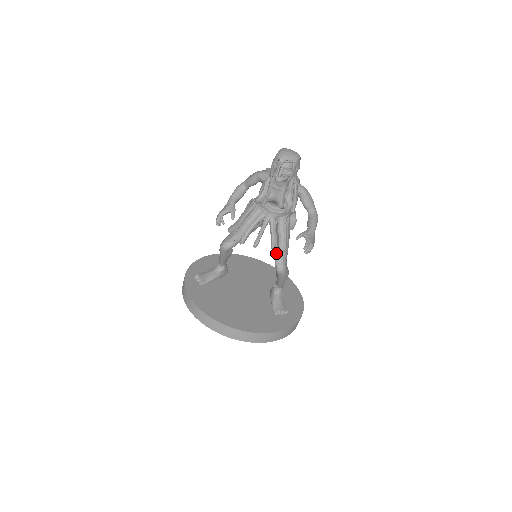
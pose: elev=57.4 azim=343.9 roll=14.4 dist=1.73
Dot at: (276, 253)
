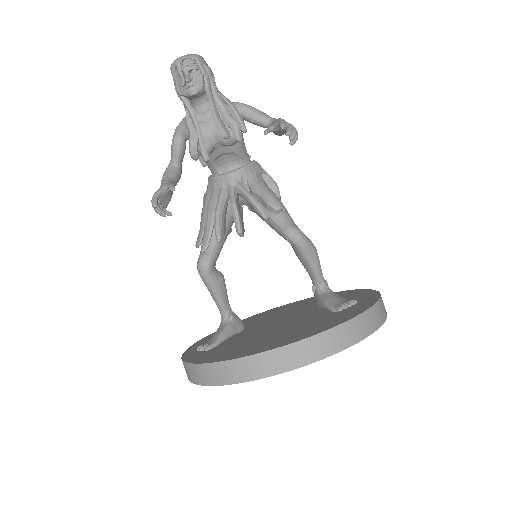
Dot at: (273, 220)
